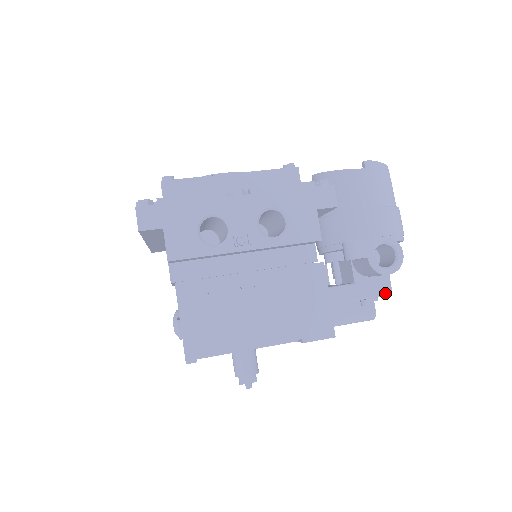
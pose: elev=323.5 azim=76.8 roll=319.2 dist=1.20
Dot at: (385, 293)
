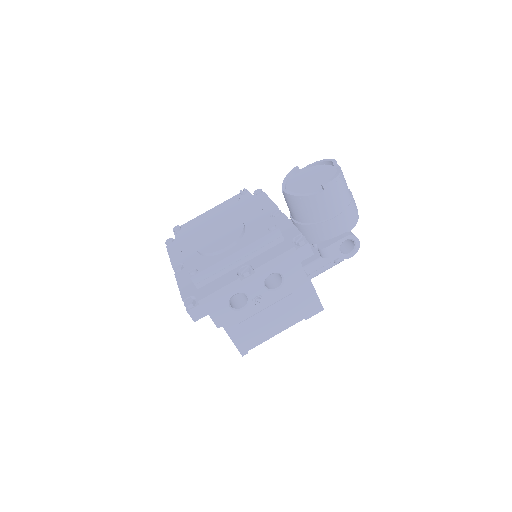
Dot at: occluded
